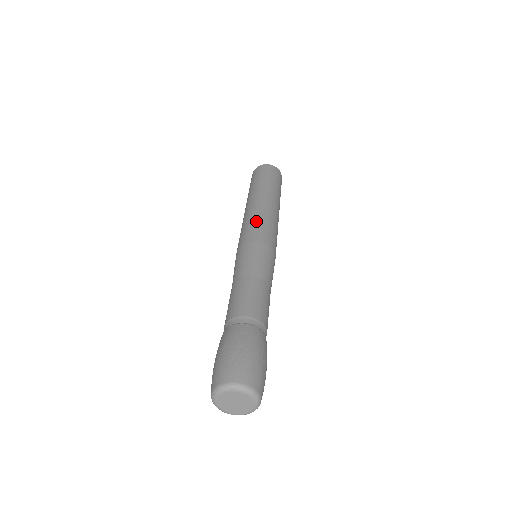
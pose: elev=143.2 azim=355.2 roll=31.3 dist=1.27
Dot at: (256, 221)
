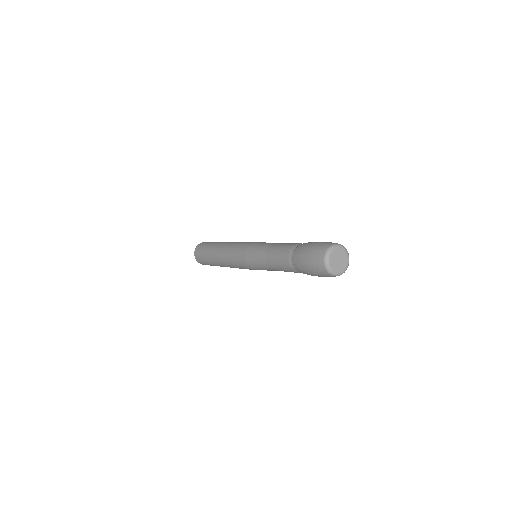
Dot at: occluded
